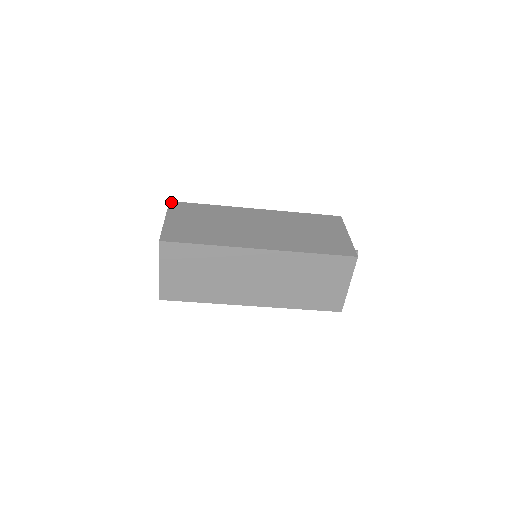
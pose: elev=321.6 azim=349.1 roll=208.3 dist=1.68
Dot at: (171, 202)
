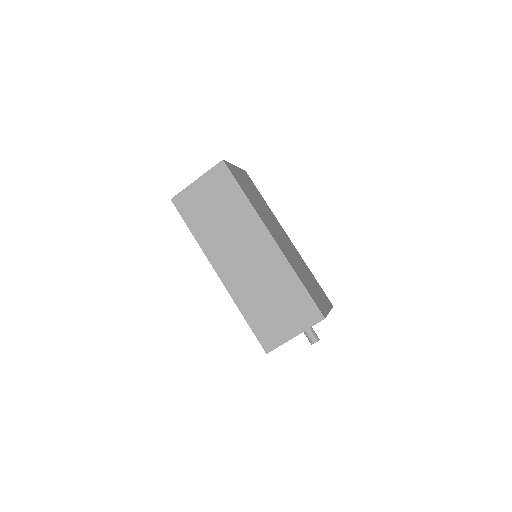
Dot at: (246, 172)
